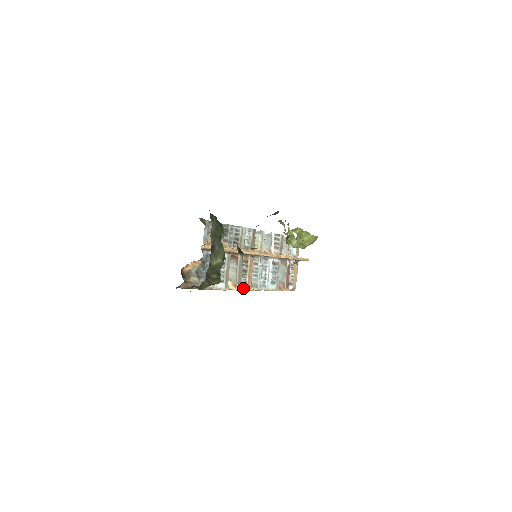
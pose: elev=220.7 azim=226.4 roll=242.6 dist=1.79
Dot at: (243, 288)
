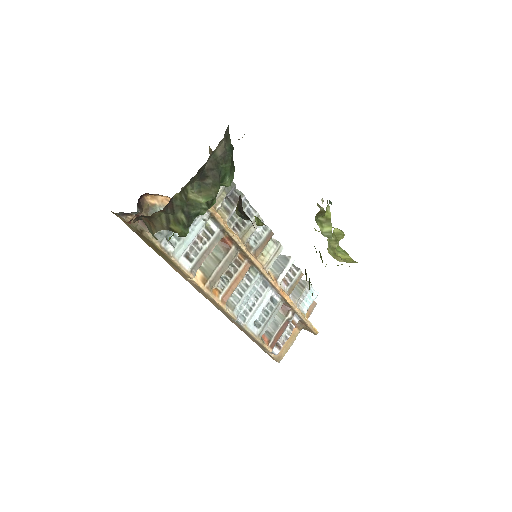
Dot at: (214, 295)
